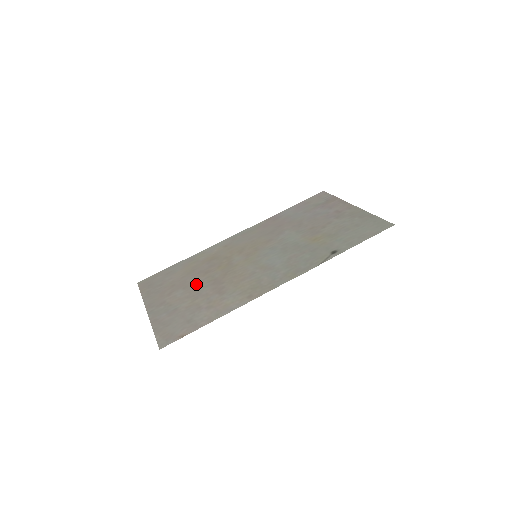
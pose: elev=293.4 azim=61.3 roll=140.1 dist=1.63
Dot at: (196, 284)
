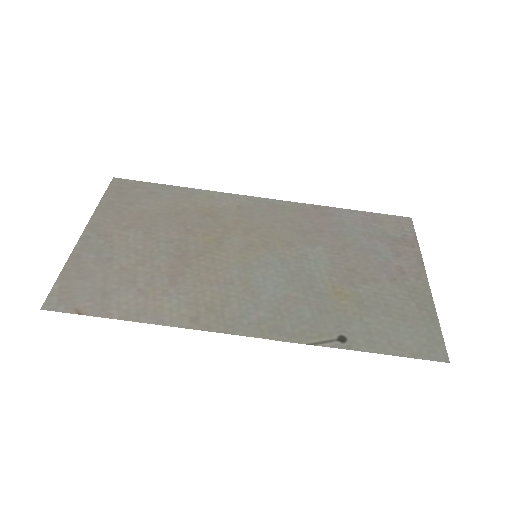
Dot at: (162, 239)
